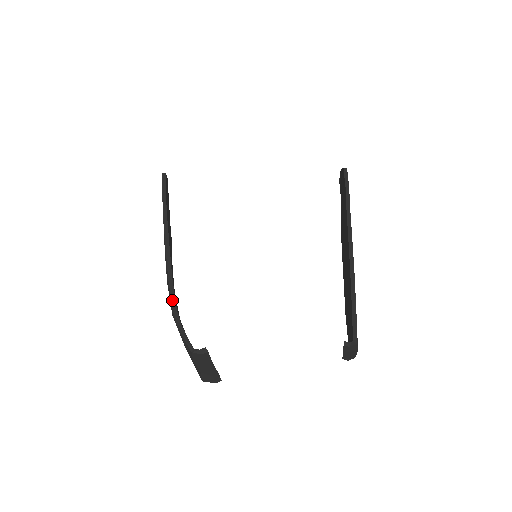
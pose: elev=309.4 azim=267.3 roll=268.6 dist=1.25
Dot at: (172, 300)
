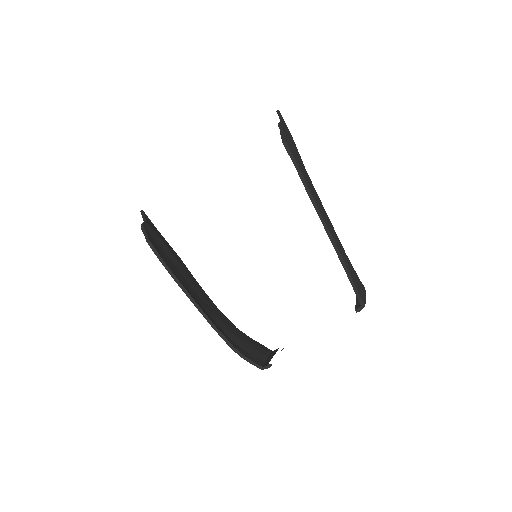
Dot at: (227, 343)
